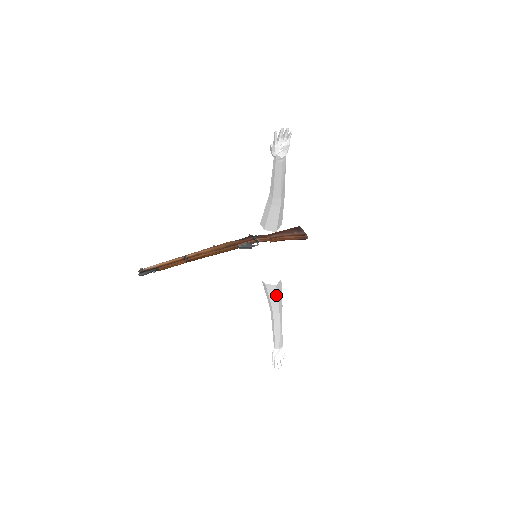
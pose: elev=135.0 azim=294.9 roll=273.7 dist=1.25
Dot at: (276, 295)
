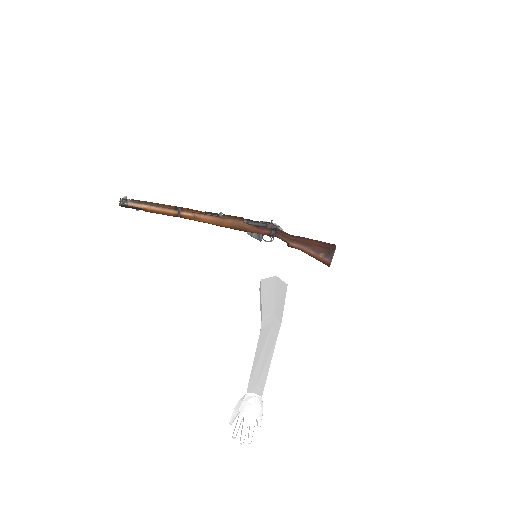
Dot at: occluded
